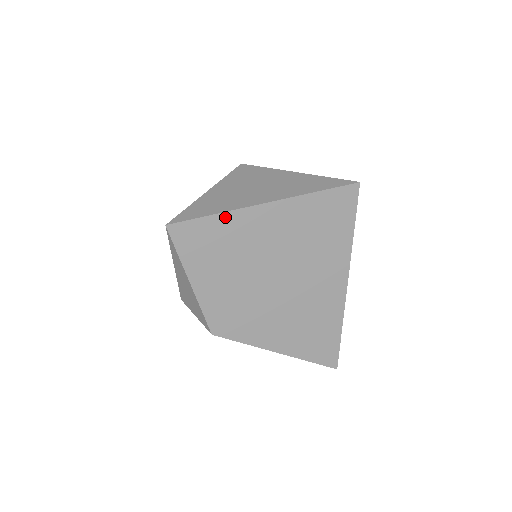
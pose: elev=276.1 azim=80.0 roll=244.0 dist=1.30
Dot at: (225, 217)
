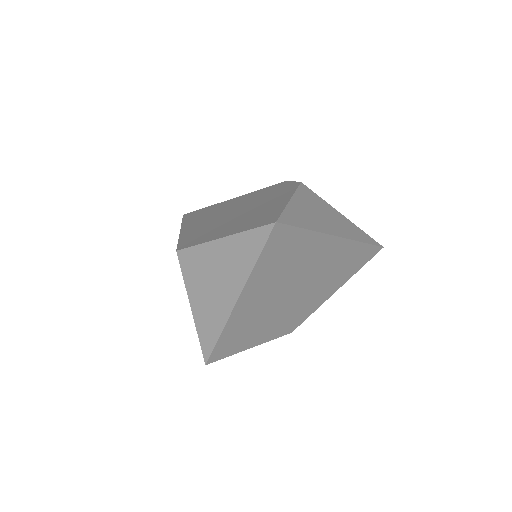
Dot at: (226, 329)
